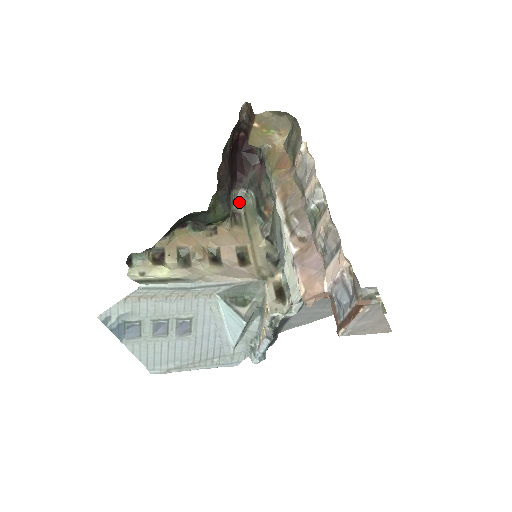
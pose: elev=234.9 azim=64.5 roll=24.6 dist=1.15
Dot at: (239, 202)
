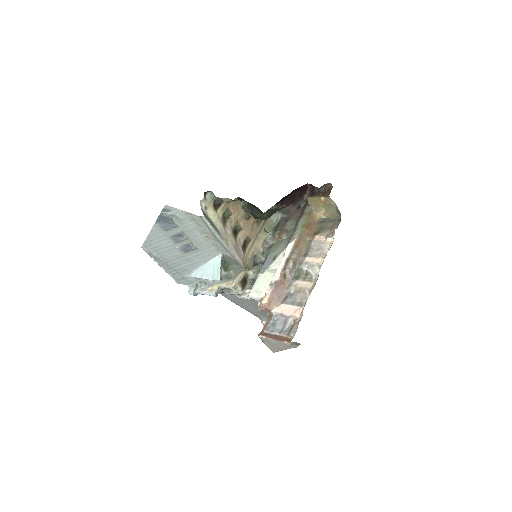
Dot at: occluded
